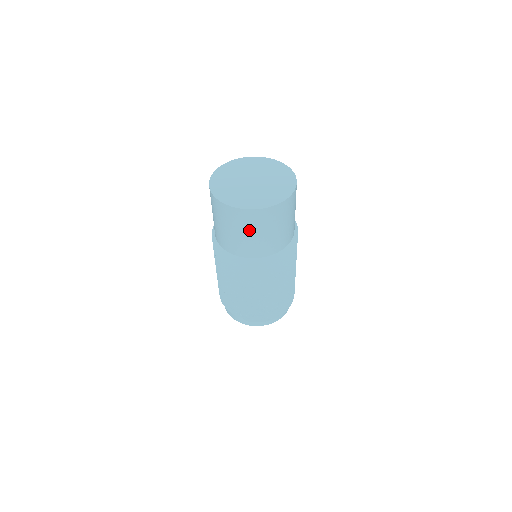
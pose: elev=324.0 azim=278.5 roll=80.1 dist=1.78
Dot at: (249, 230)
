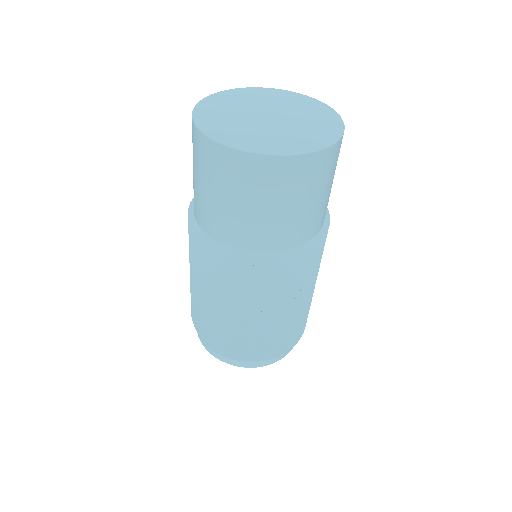
Dot at: (218, 186)
